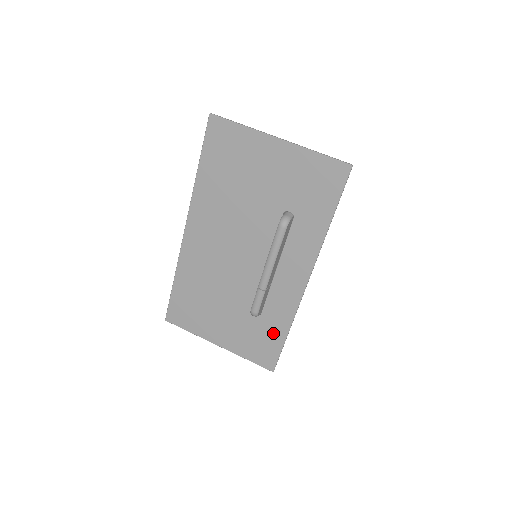
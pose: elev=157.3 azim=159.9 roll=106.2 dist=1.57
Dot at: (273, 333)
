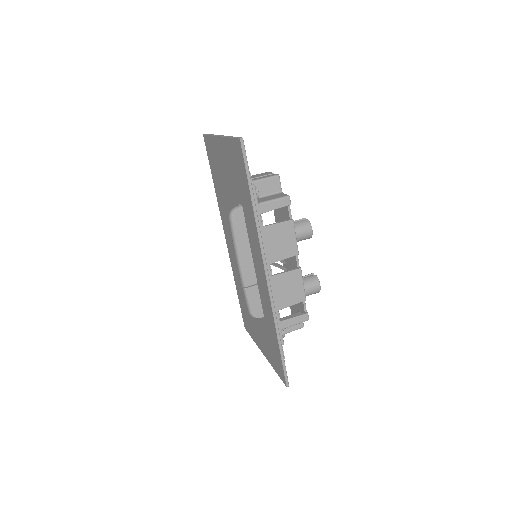
Dot at: (273, 339)
